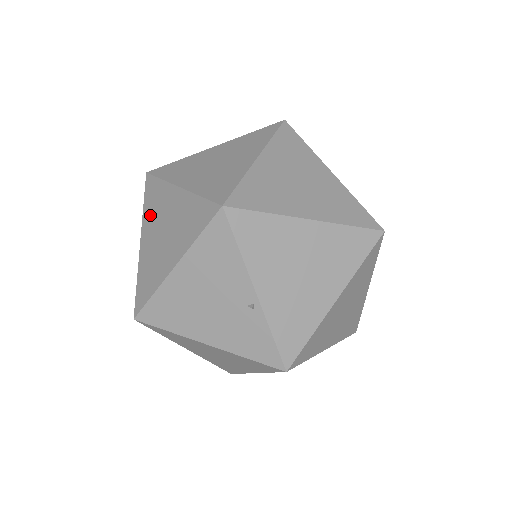
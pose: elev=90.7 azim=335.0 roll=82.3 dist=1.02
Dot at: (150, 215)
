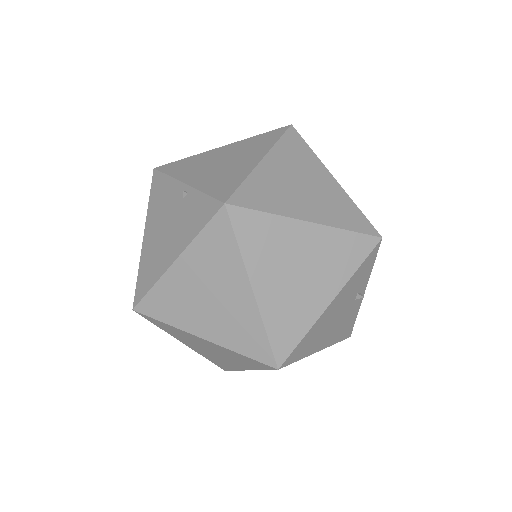
Dot at: occluded
